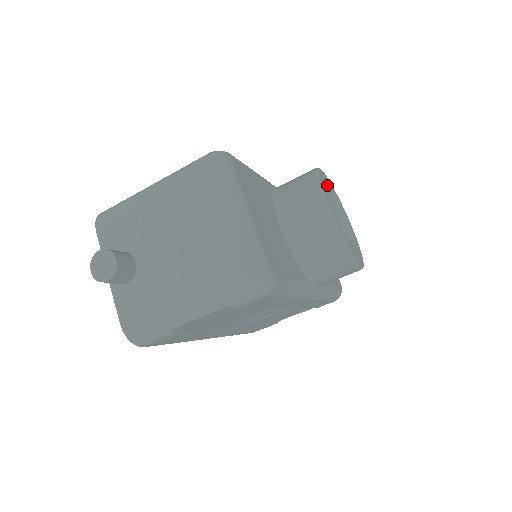
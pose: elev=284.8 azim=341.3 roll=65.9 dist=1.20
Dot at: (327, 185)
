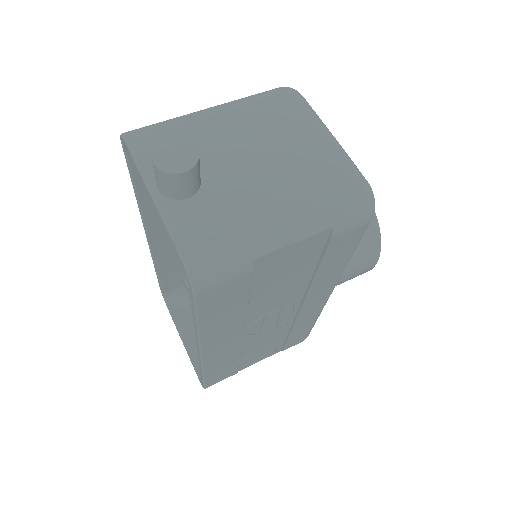
Dot at: occluded
